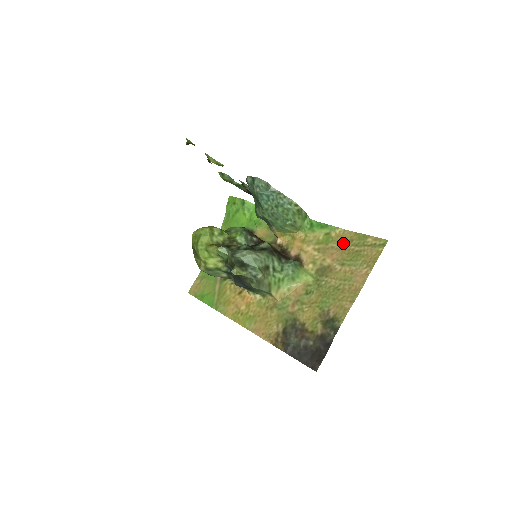
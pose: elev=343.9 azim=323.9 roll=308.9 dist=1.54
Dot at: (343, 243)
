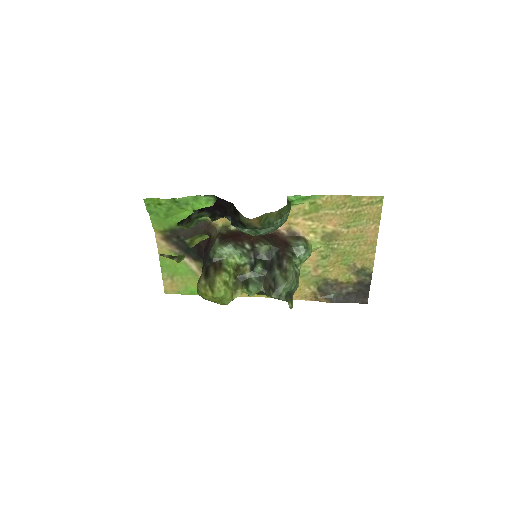
Dot at: (337, 208)
